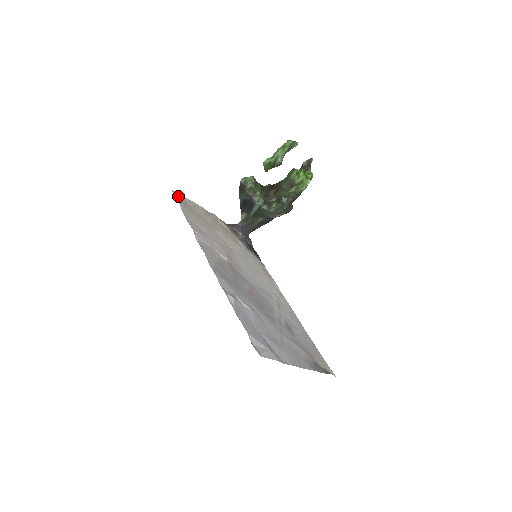
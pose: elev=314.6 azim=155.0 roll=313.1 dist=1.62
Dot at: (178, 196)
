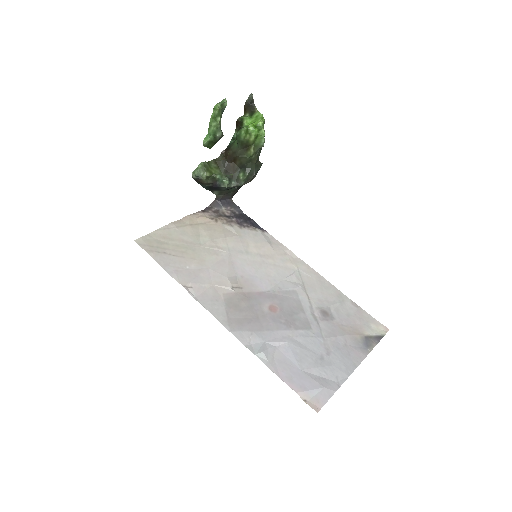
Dot at: (144, 242)
